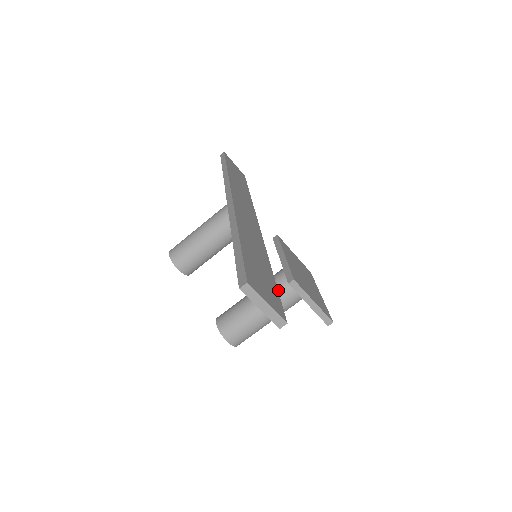
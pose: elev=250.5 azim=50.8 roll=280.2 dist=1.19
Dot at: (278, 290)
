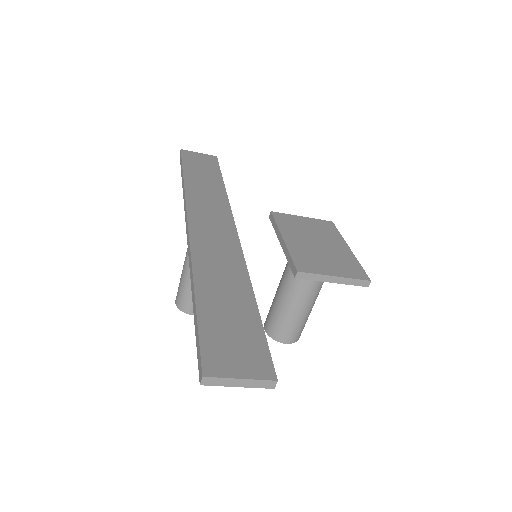
Dot at: occluded
